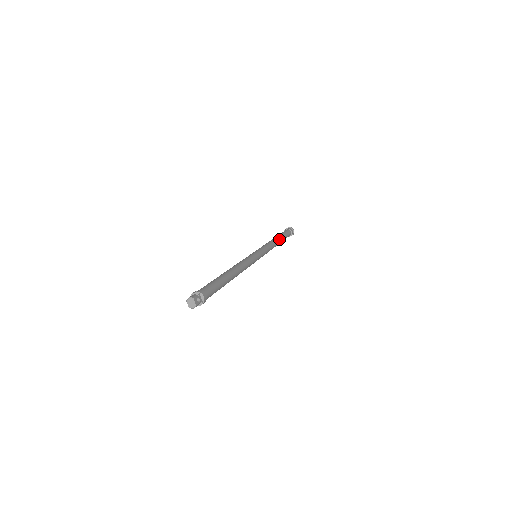
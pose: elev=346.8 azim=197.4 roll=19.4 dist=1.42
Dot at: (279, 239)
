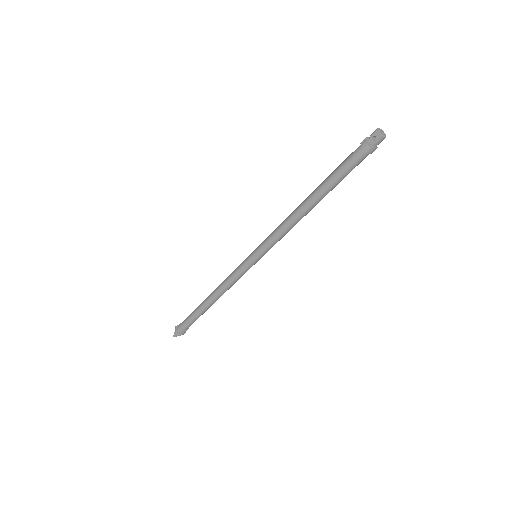
Dot at: occluded
